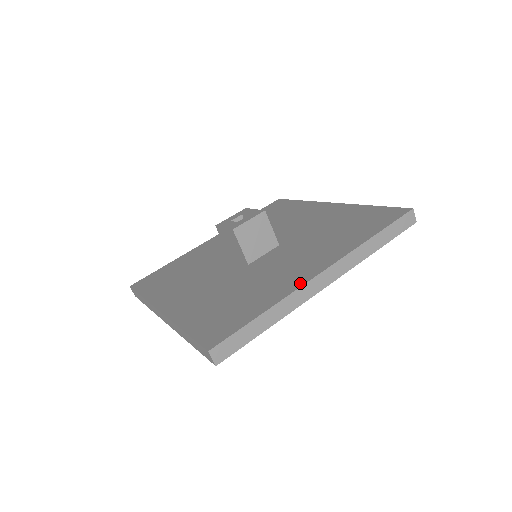
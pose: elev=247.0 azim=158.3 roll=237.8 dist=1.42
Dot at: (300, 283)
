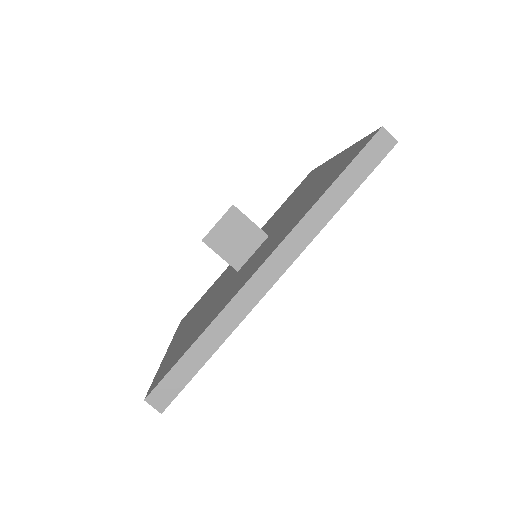
Dot at: (240, 287)
